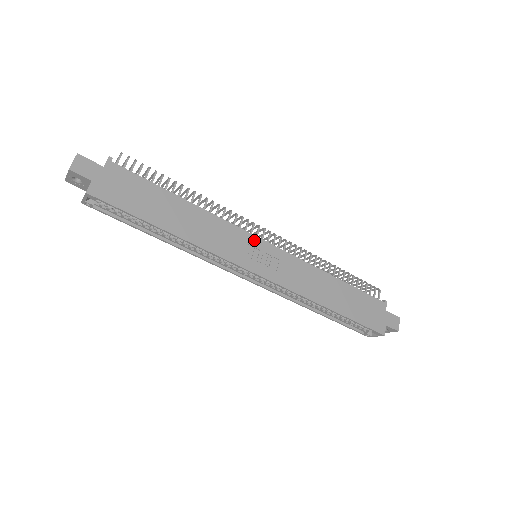
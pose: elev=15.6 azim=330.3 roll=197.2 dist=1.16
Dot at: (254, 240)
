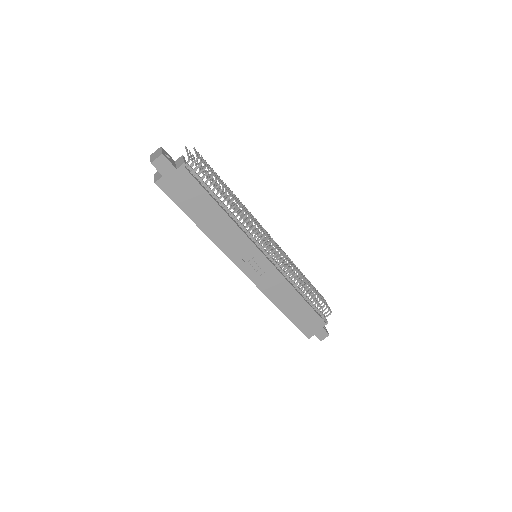
Dot at: (257, 253)
